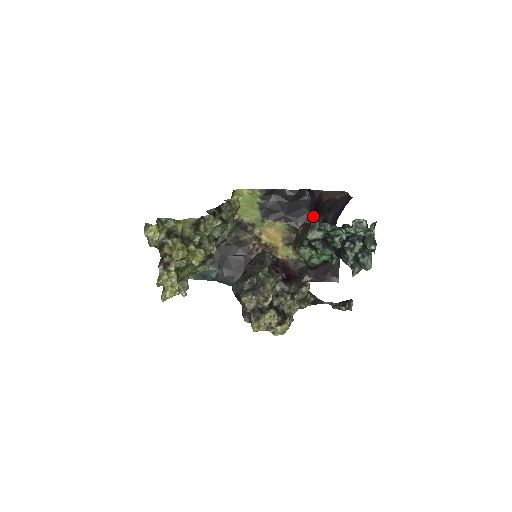
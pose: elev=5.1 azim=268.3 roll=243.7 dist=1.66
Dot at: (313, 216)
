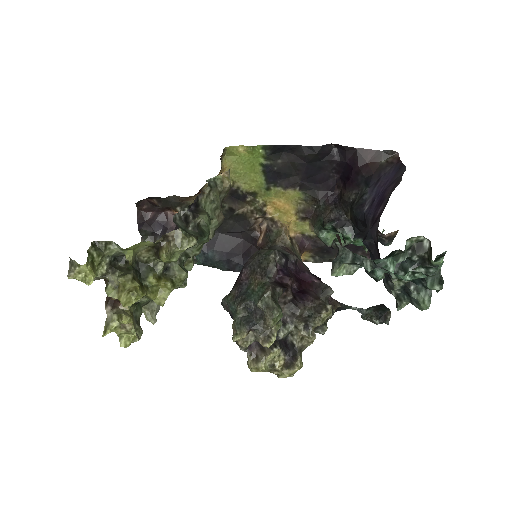
Dot at: (342, 183)
